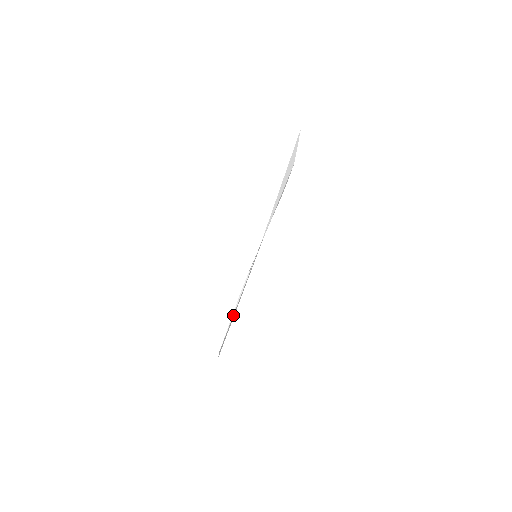
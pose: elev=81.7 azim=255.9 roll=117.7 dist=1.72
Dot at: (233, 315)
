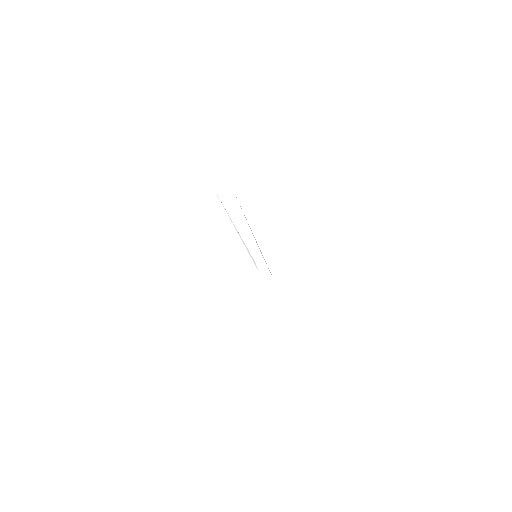
Dot at: occluded
